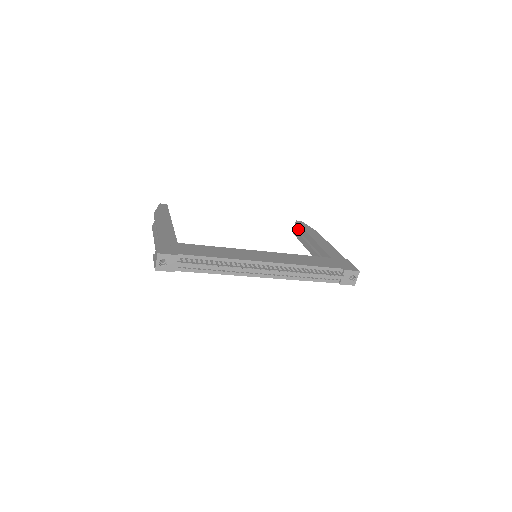
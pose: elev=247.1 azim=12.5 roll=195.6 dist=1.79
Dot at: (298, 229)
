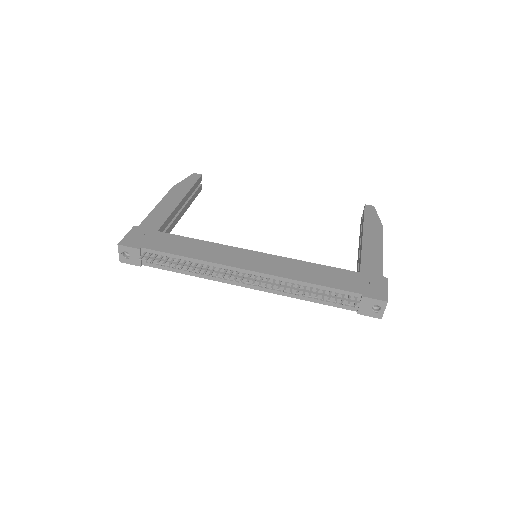
Dot at: occluded
